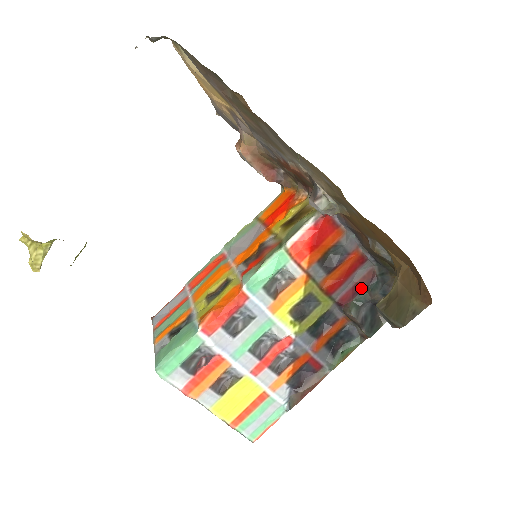
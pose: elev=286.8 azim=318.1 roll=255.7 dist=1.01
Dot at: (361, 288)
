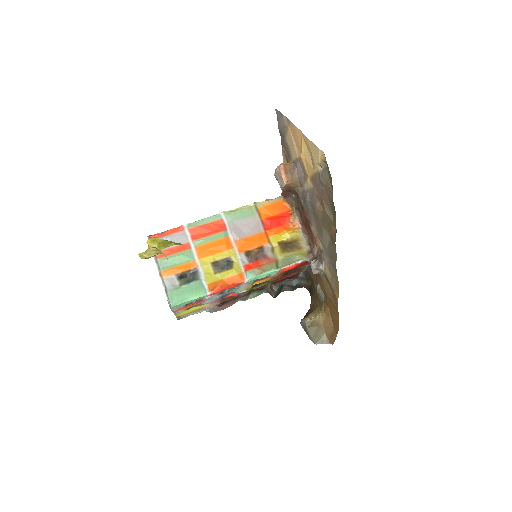
Dot at: (287, 278)
